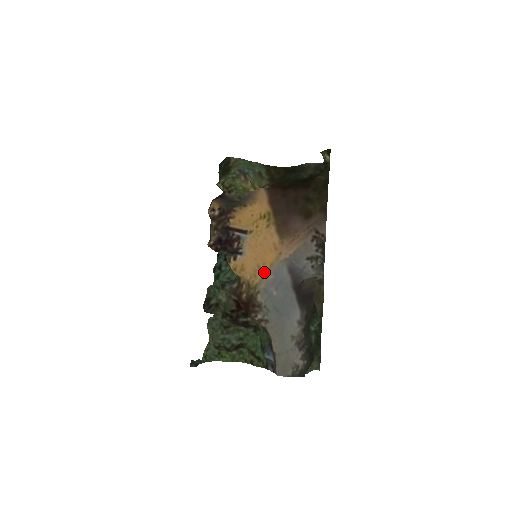
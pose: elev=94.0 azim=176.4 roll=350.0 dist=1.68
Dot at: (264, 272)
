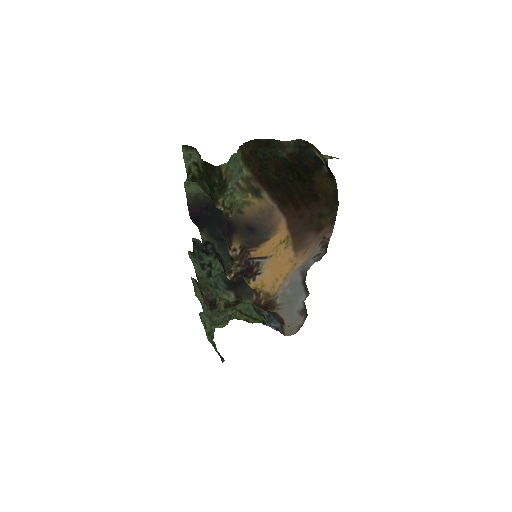
Dot at: (281, 282)
